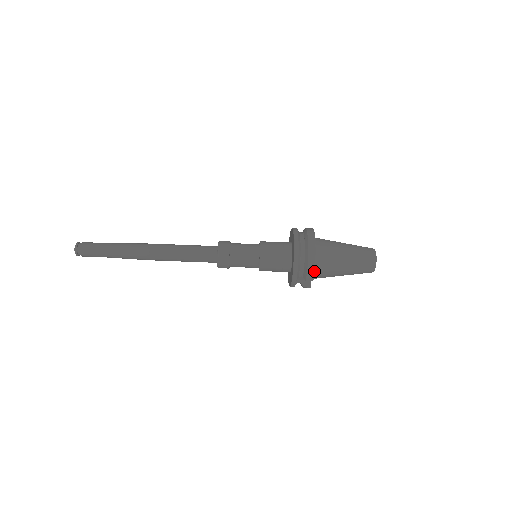
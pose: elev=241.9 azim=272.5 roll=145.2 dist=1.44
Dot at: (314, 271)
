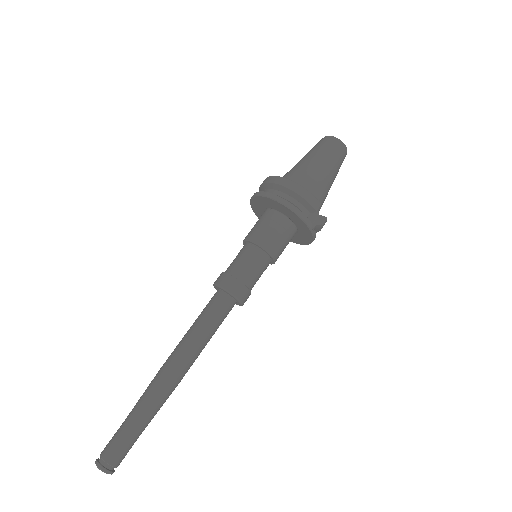
Dot at: (311, 194)
